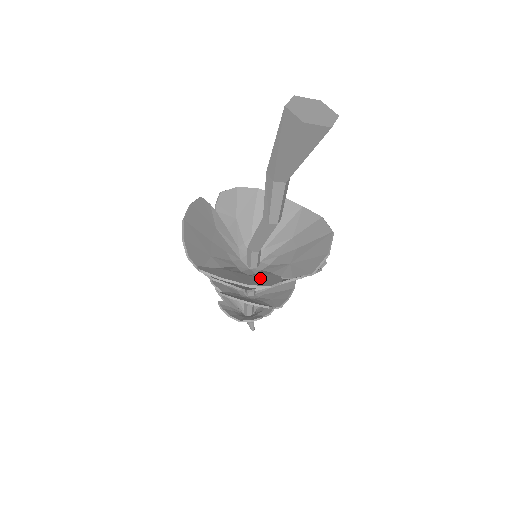
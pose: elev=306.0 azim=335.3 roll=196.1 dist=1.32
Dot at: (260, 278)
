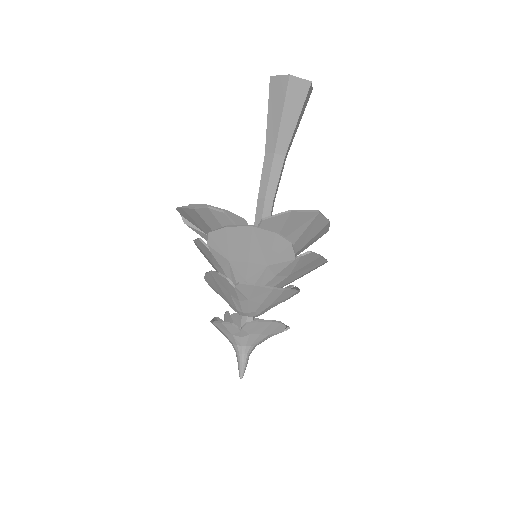
Dot at: occluded
